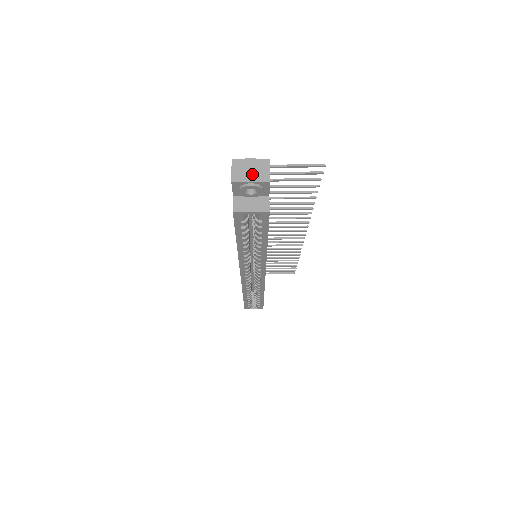
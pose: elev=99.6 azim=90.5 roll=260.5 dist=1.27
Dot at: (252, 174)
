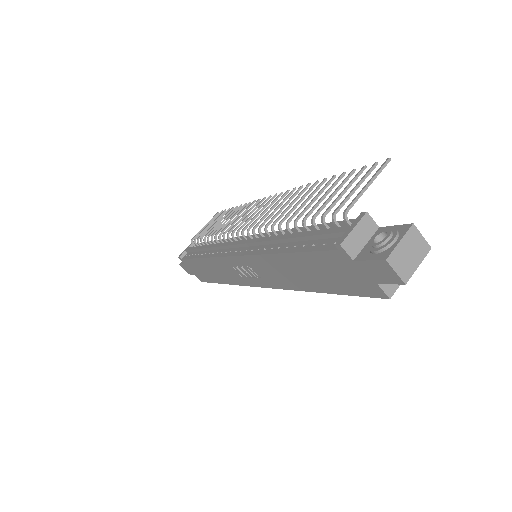
Dot at: (414, 257)
